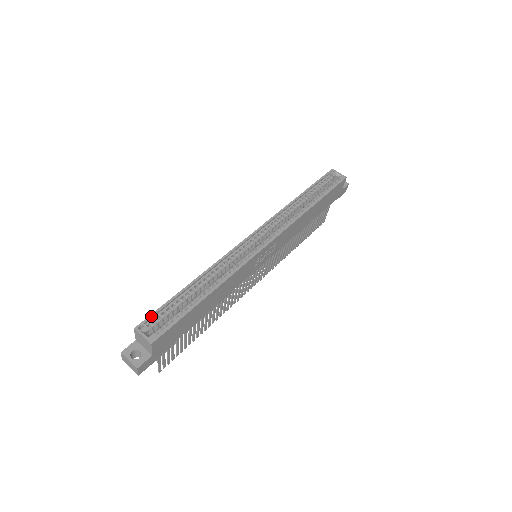
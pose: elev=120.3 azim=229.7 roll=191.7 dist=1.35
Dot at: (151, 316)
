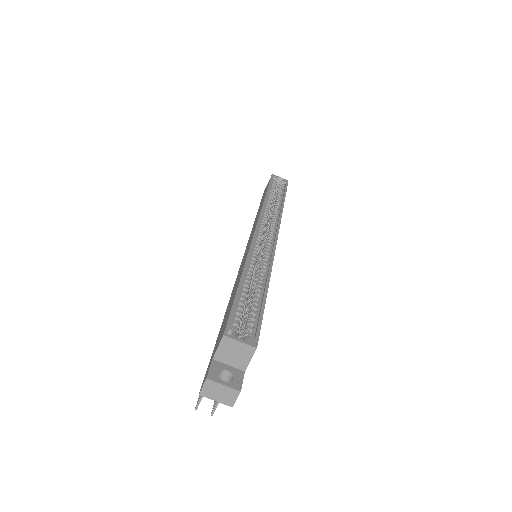
Dot at: (231, 318)
